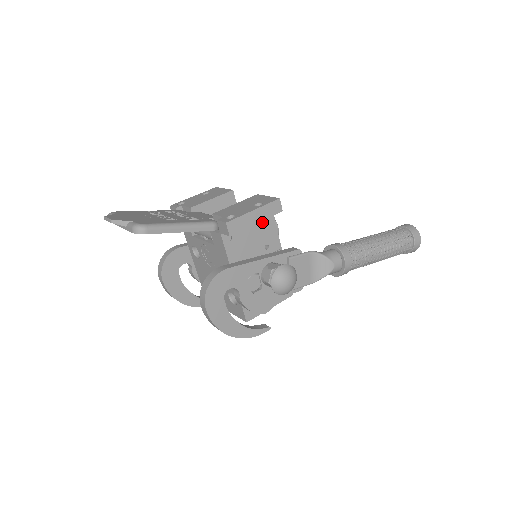
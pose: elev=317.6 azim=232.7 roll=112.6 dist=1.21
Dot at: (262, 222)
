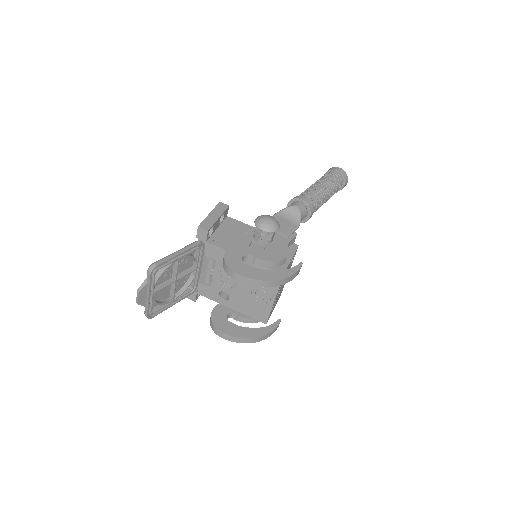
Dot at: (228, 224)
